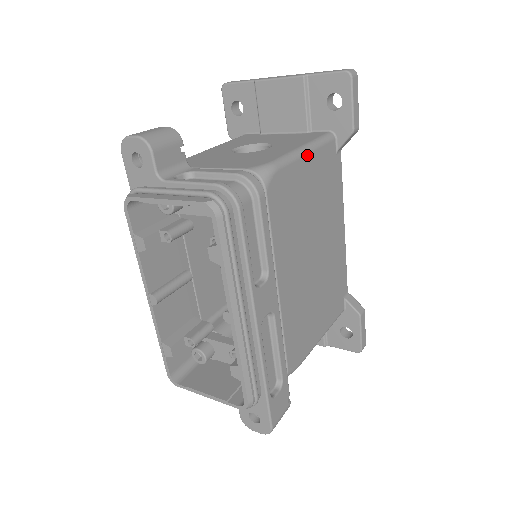
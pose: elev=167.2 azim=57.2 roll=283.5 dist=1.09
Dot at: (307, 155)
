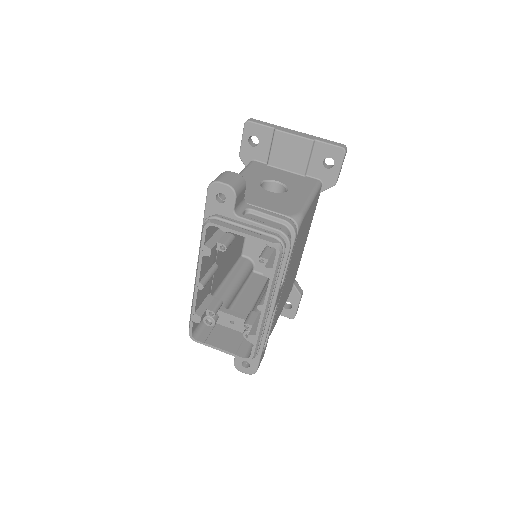
Dot at: (312, 202)
